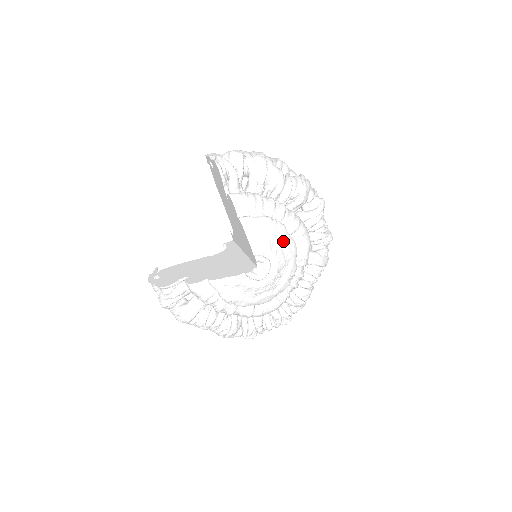
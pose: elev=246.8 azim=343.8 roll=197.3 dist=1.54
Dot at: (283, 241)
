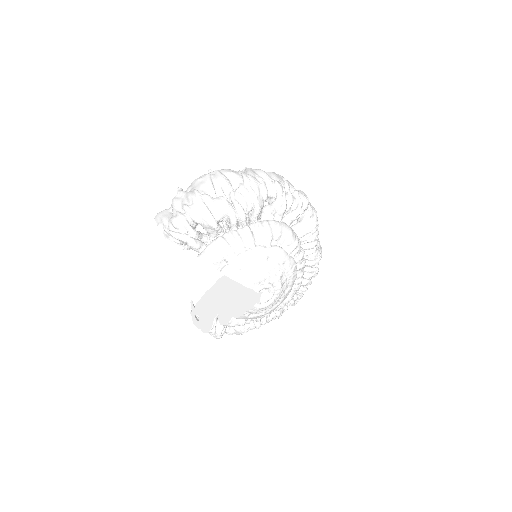
Dot at: (268, 259)
